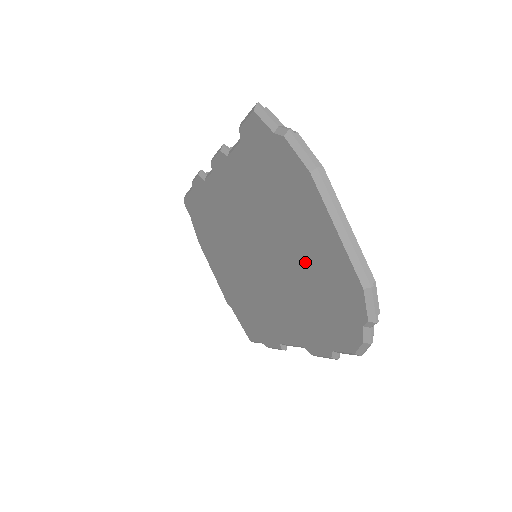
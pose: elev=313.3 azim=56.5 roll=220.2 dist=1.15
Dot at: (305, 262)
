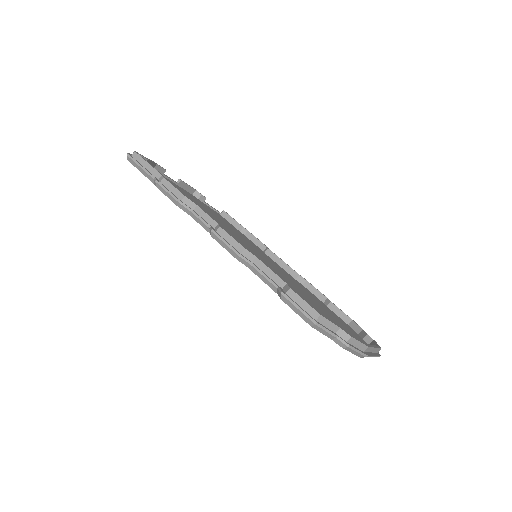
Dot at: occluded
